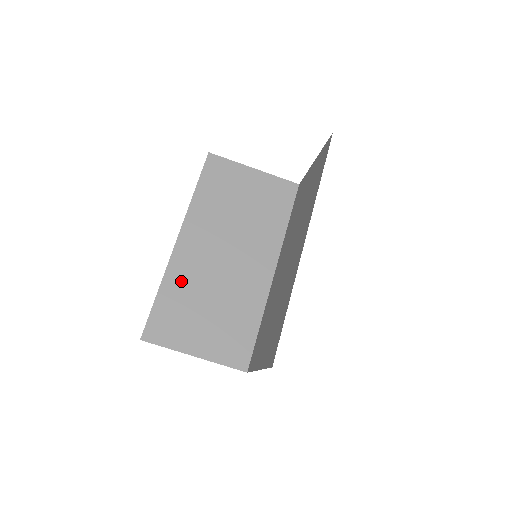
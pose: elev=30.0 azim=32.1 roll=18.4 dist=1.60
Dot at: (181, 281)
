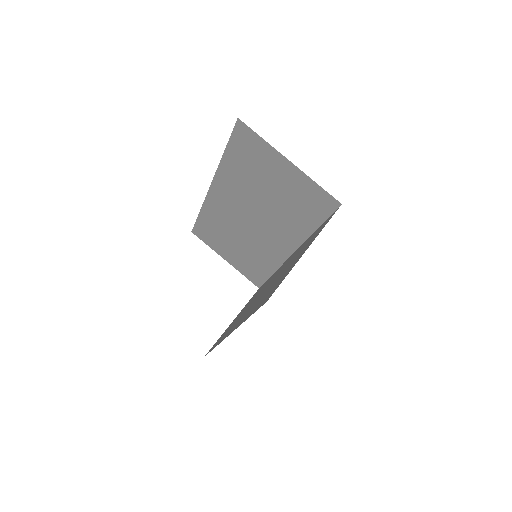
Dot at: (215, 217)
